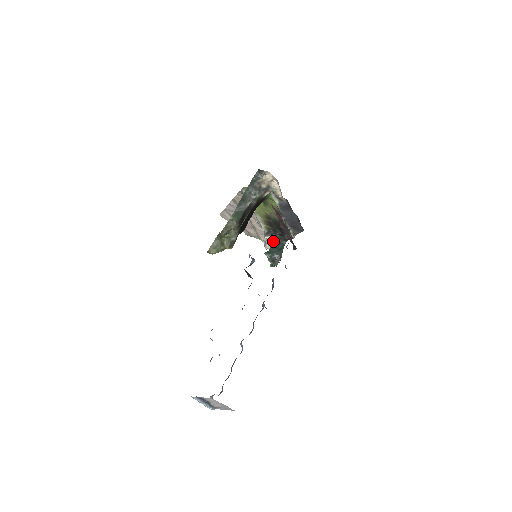
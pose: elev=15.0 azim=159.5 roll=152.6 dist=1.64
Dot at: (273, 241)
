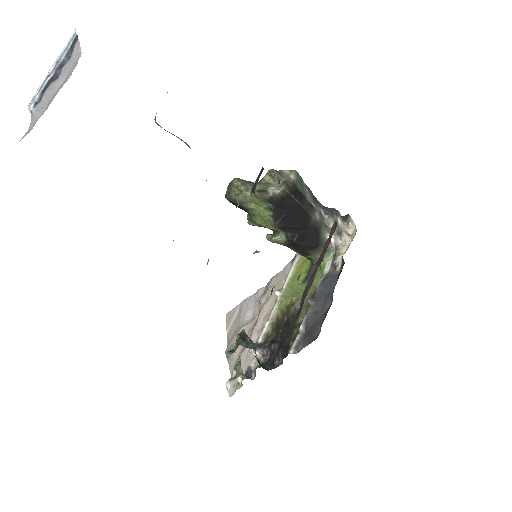
Dot at: (249, 373)
